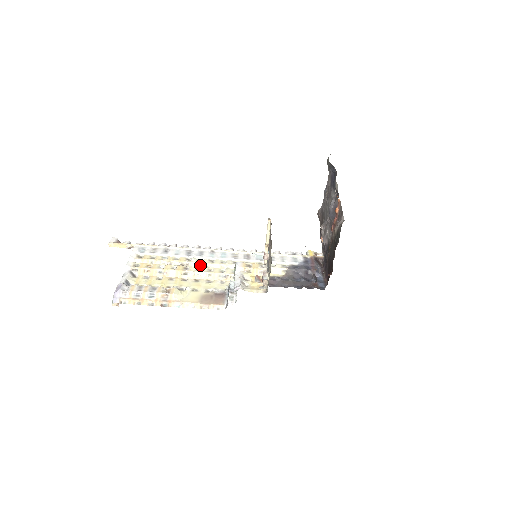
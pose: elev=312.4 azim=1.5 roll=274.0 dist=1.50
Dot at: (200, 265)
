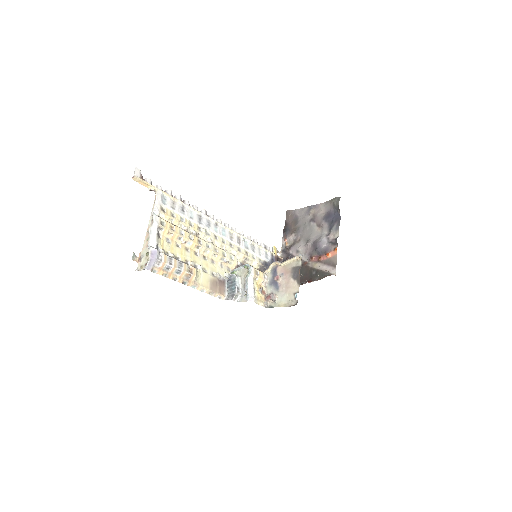
Dot at: (207, 238)
